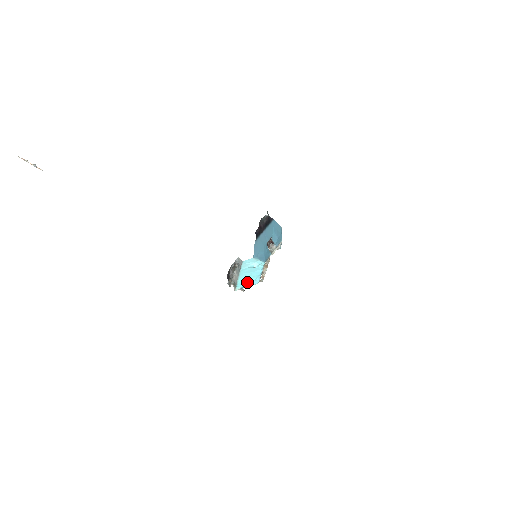
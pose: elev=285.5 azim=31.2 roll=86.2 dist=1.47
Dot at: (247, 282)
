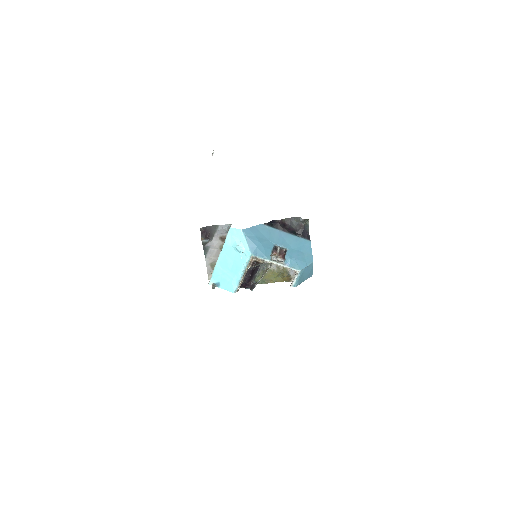
Dot at: (224, 279)
